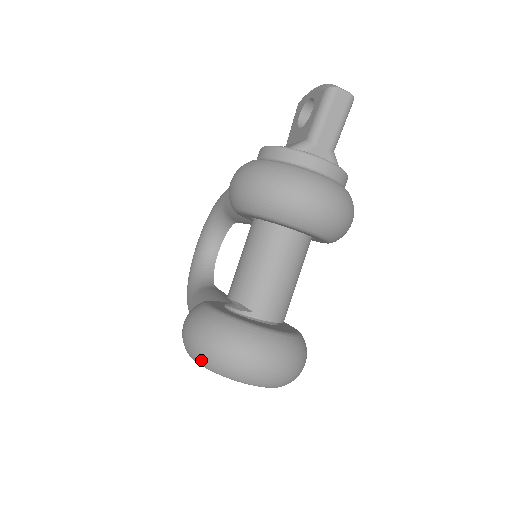
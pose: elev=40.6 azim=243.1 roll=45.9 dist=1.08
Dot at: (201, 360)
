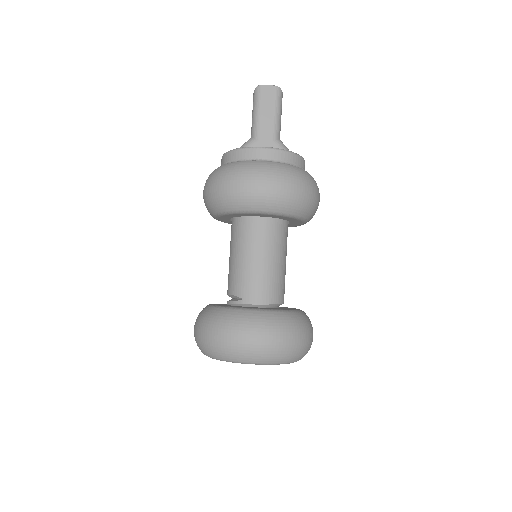
Dot at: (205, 351)
